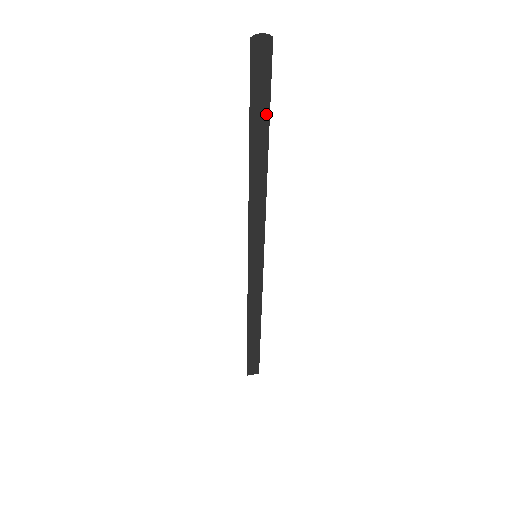
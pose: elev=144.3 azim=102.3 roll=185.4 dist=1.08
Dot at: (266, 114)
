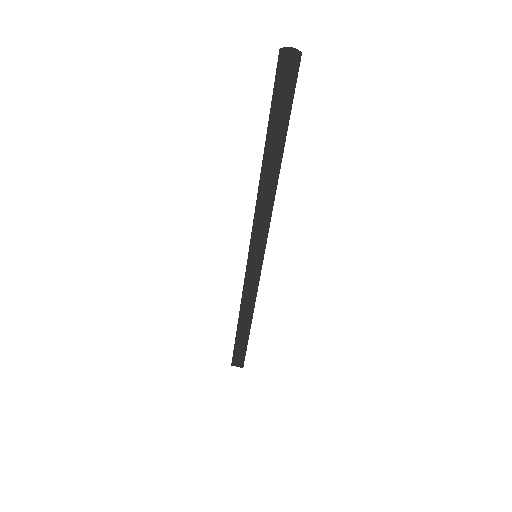
Dot at: (285, 125)
